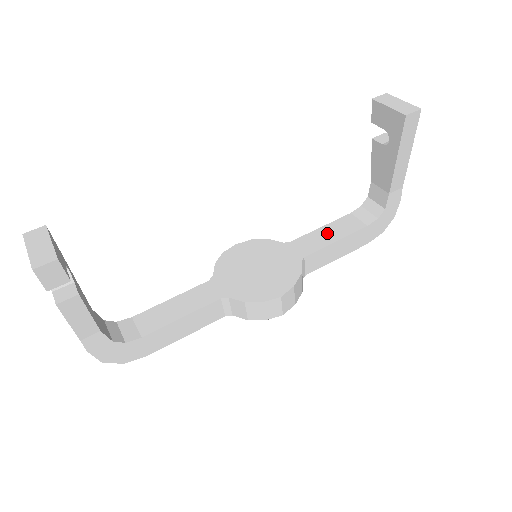
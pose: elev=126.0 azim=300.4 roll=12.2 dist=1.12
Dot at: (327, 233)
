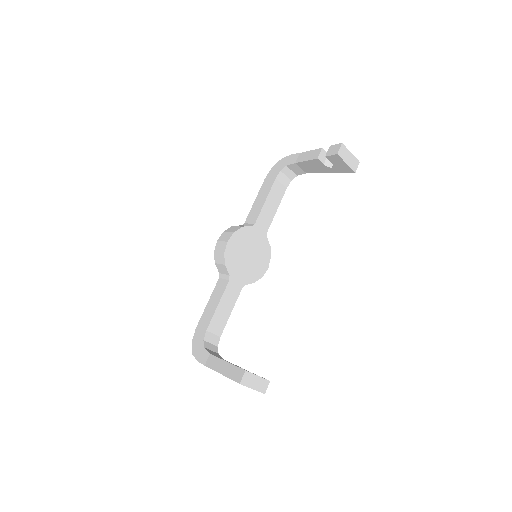
Dot at: (271, 205)
